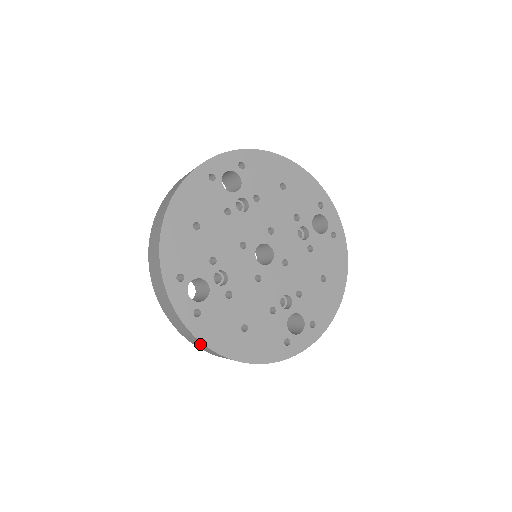
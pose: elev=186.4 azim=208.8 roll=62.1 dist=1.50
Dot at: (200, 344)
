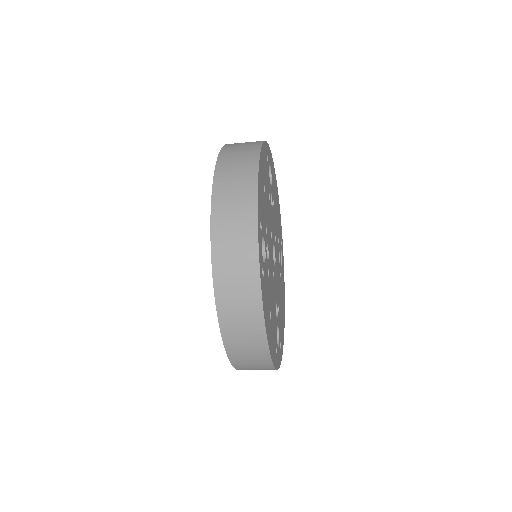
Dot at: (250, 312)
